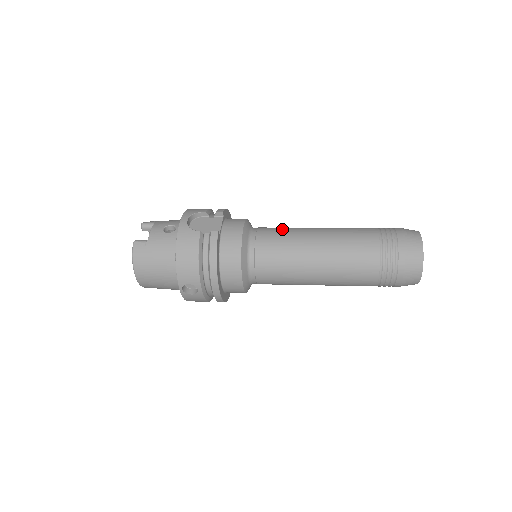
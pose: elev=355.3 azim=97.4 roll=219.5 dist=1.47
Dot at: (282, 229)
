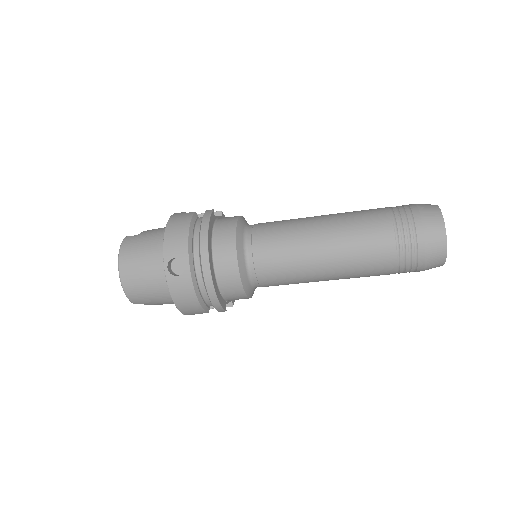
Dot at: occluded
